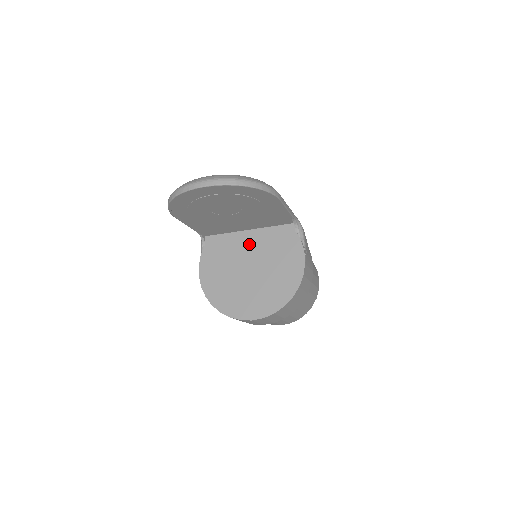
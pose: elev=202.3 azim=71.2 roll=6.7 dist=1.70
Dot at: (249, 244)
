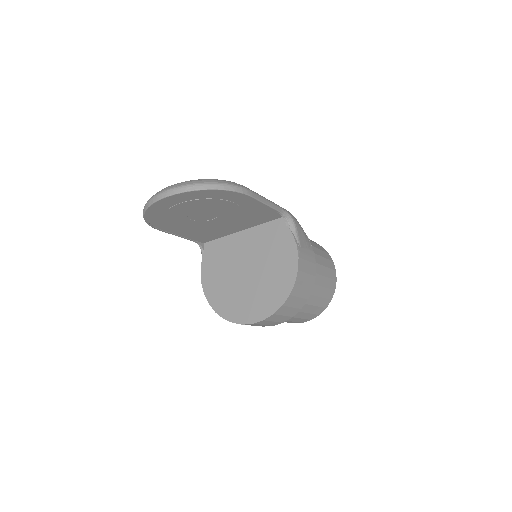
Dot at: (244, 245)
